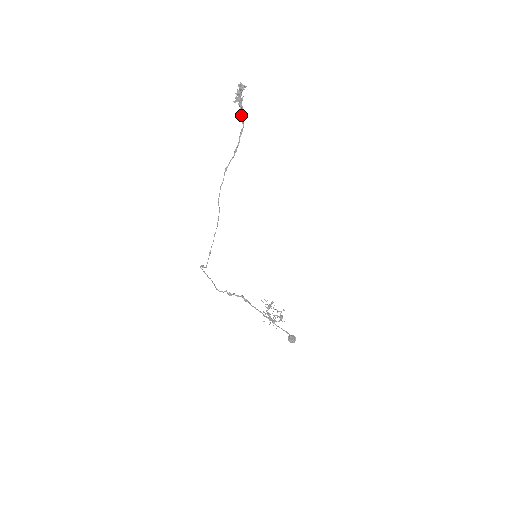
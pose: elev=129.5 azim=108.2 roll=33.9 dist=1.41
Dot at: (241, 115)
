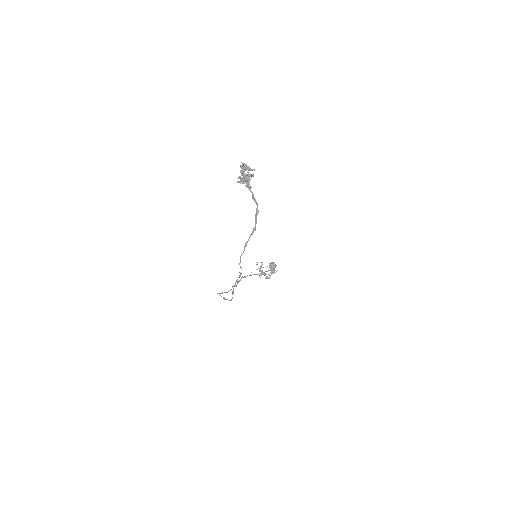
Dot at: (253, 197)
